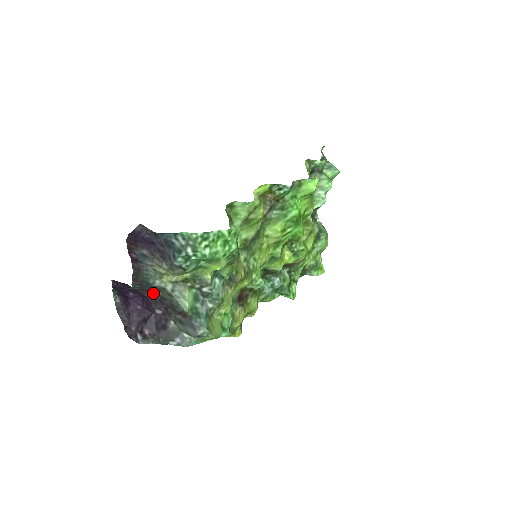
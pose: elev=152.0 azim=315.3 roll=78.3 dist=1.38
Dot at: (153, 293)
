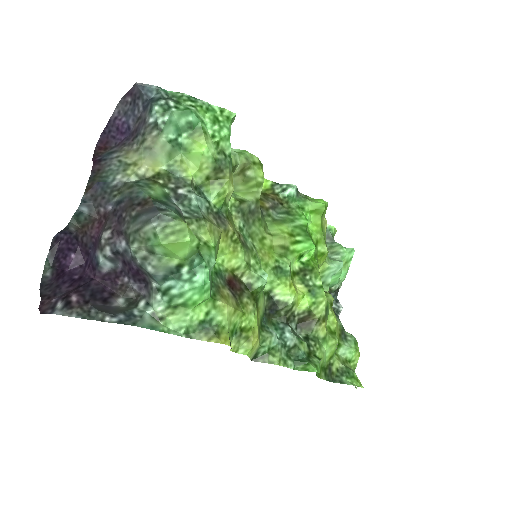
Dot at: (107, 211)
